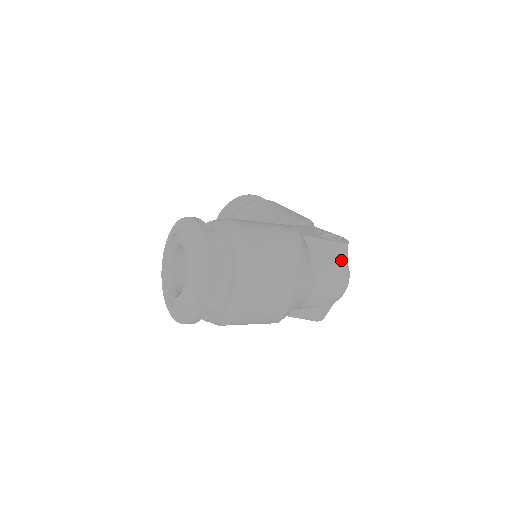
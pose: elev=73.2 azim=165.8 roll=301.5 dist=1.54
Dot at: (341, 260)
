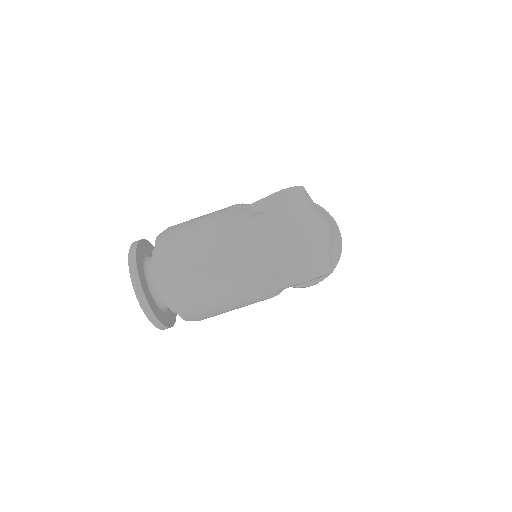
Dot at: (288, 205)
